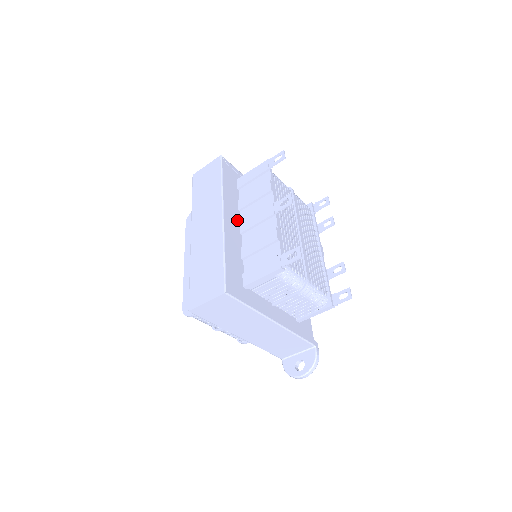
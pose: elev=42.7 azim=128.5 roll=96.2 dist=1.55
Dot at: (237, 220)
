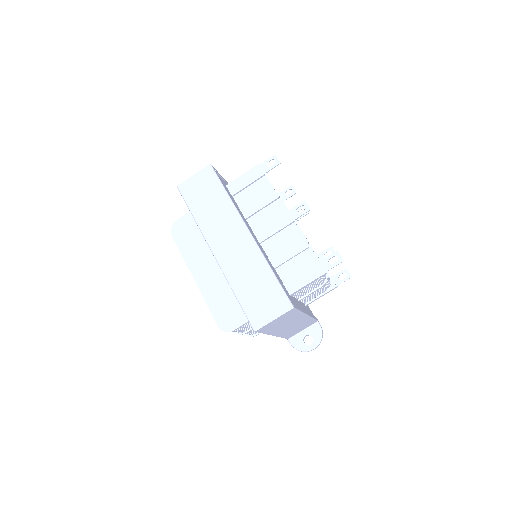
Dot at: (251, 230)
